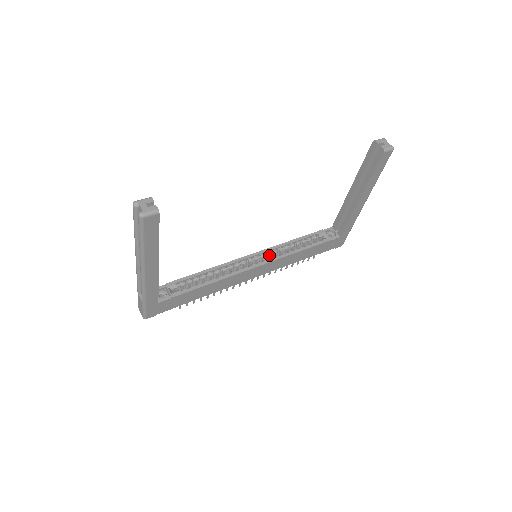
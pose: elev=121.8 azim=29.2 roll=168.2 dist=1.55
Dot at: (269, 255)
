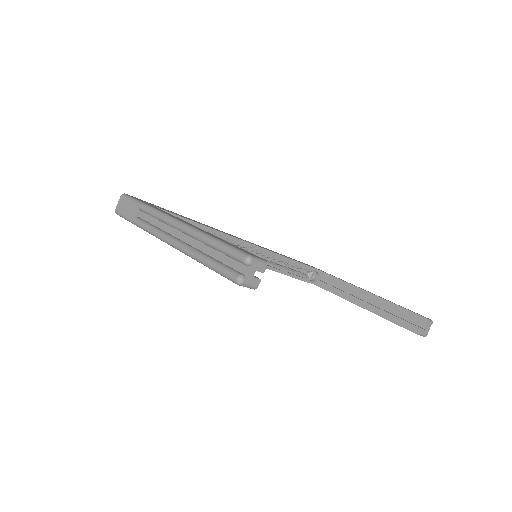
Dot at: (263, 255)
